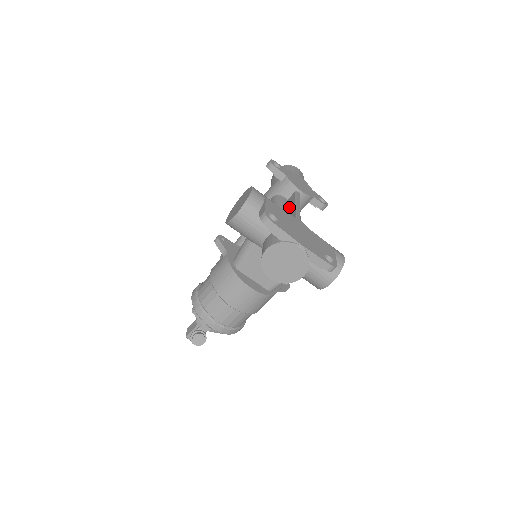
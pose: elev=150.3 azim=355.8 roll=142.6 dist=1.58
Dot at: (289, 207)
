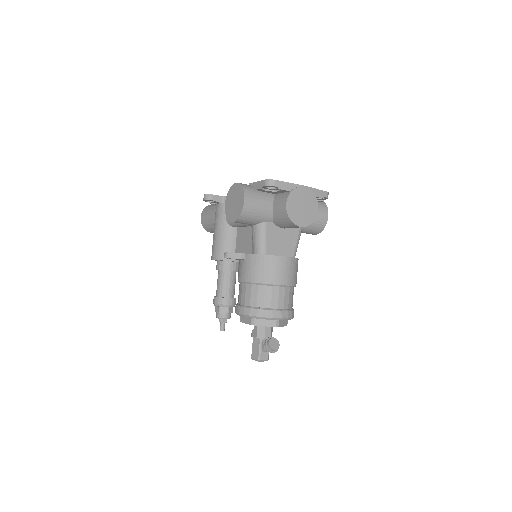
Dot at: occluded
